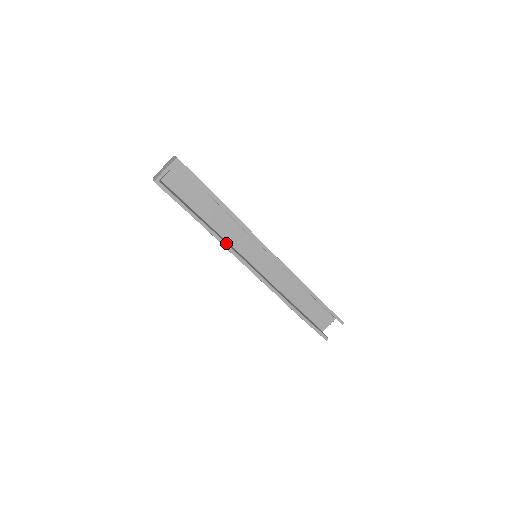
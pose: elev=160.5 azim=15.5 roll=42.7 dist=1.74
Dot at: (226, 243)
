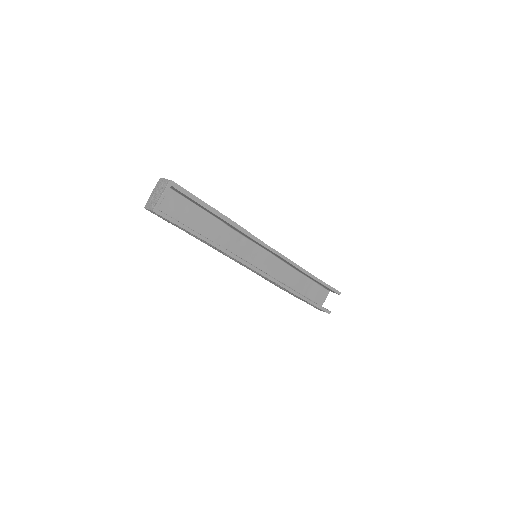
Dot at: (231, 252)
